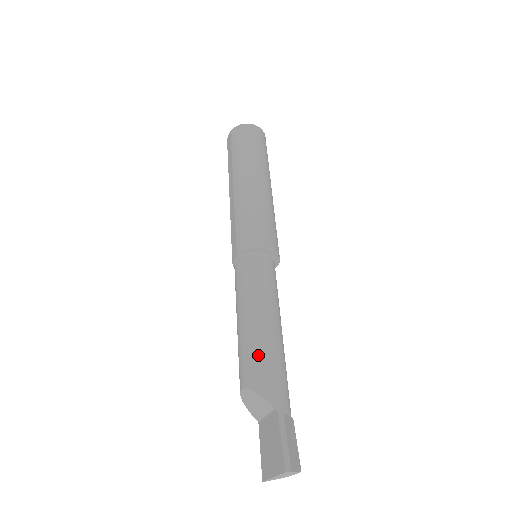
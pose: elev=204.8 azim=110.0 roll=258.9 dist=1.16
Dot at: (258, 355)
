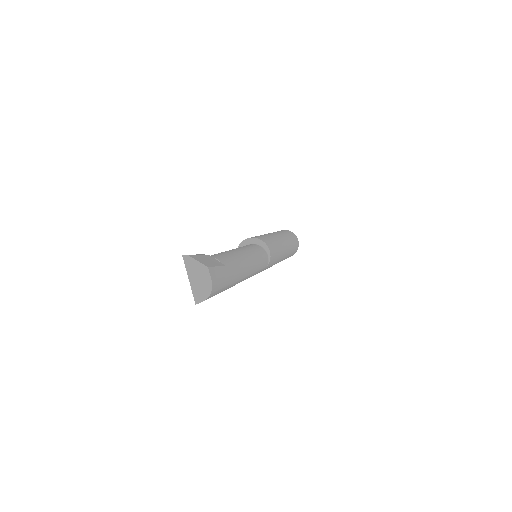
Dot at: occluded
